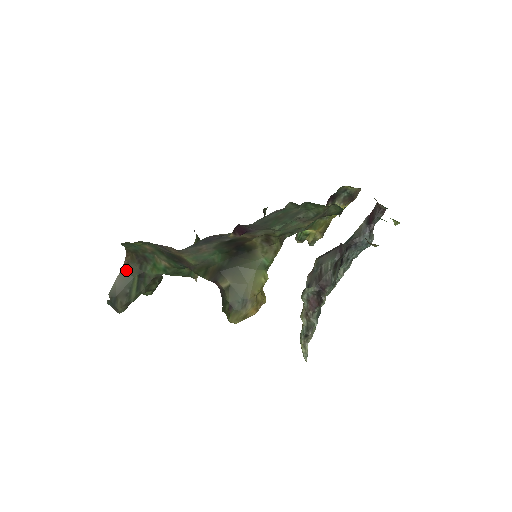
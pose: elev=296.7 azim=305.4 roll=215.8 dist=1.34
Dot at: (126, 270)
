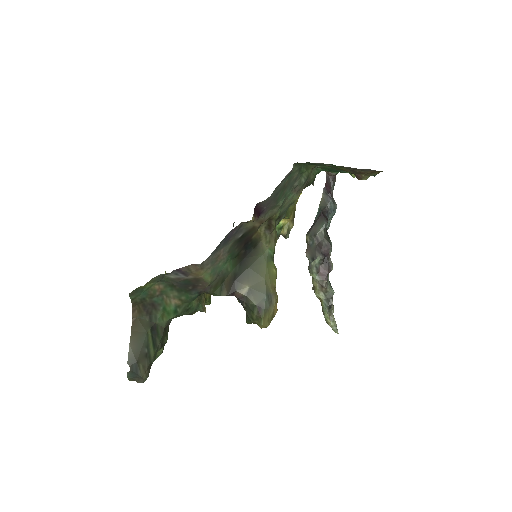
Dot at: (136, 328)
